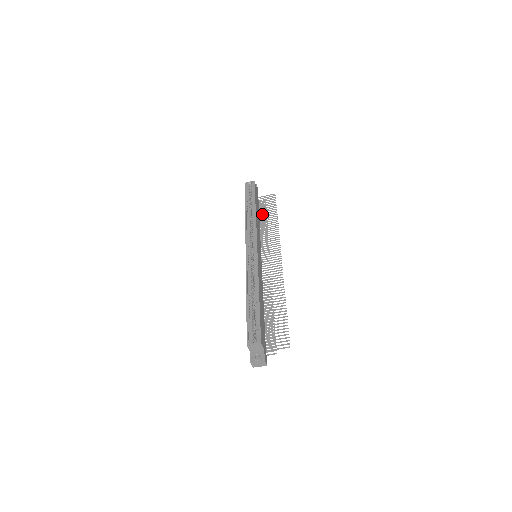
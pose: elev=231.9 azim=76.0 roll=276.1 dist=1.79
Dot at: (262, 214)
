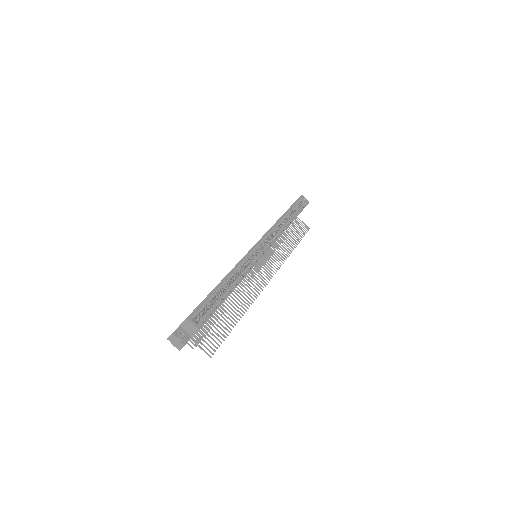
Dot at: occluded
